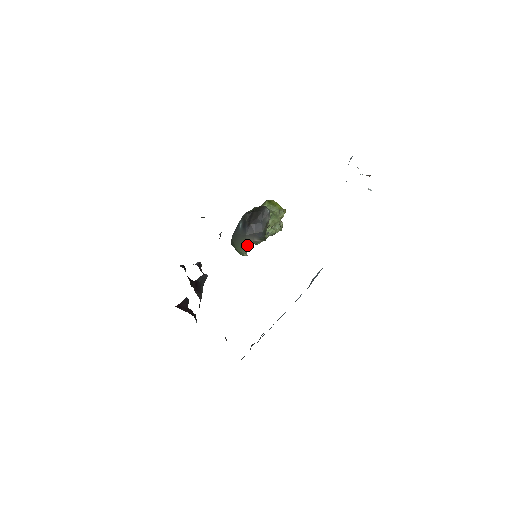
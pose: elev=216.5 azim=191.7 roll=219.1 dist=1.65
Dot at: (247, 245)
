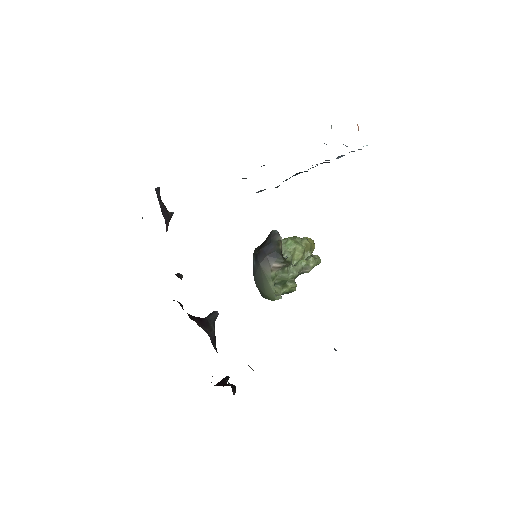
Dot at: (268, 277)
